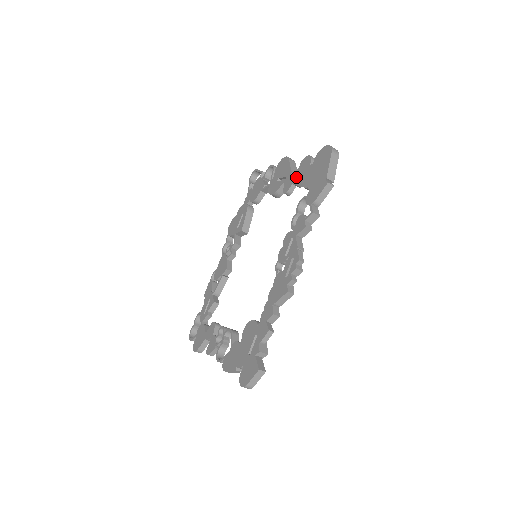
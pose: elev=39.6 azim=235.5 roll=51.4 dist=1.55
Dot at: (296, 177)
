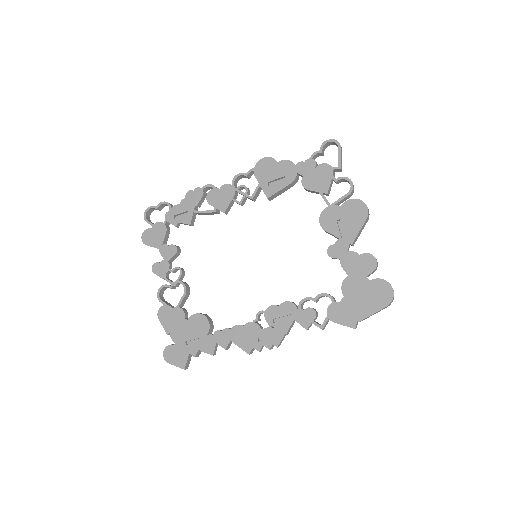
Dot at: (349, 260)
